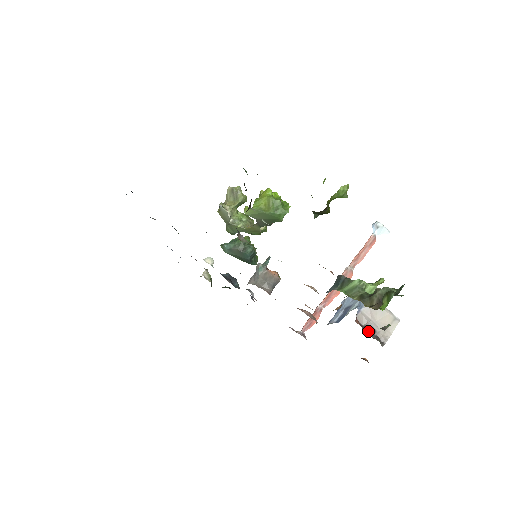
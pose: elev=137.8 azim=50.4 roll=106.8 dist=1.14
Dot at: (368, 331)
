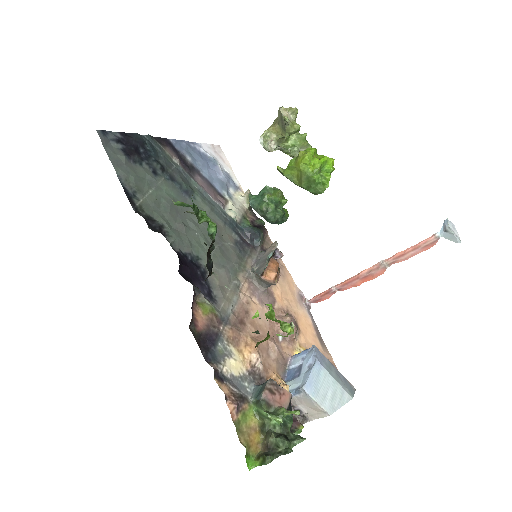
Dot at: occluded
